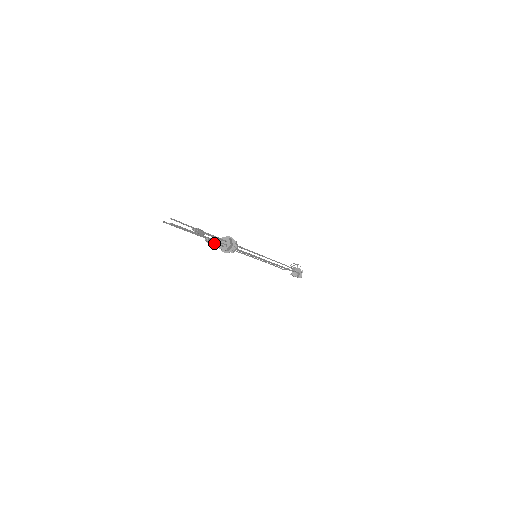
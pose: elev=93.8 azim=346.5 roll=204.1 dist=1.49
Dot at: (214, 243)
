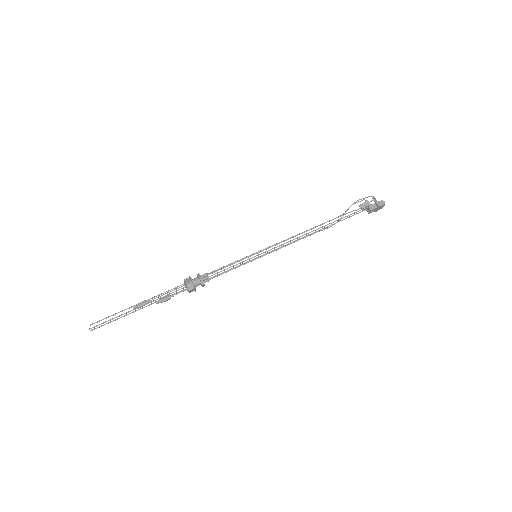
Dot at: (167, 298)
